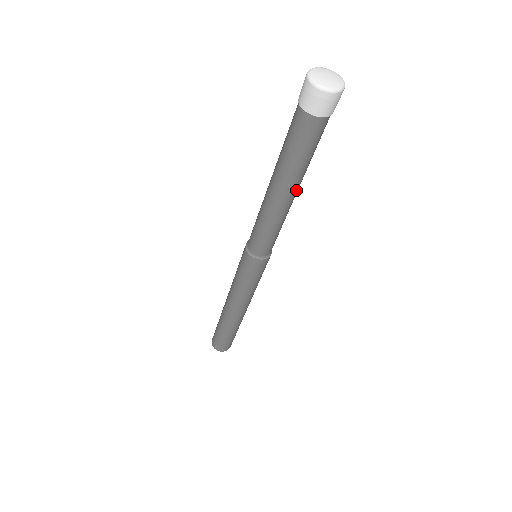
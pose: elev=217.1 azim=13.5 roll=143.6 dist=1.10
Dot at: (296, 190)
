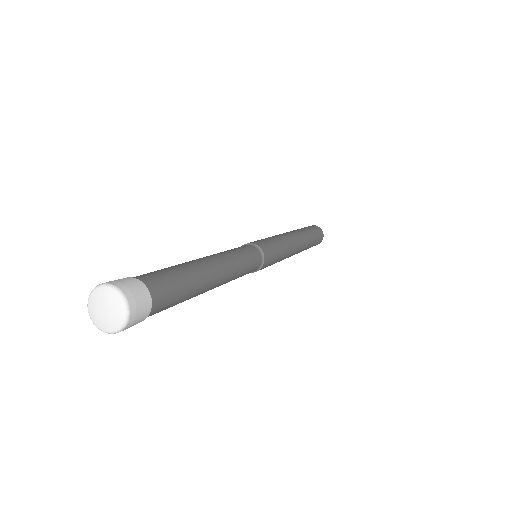
Dot at: (213, 273)
